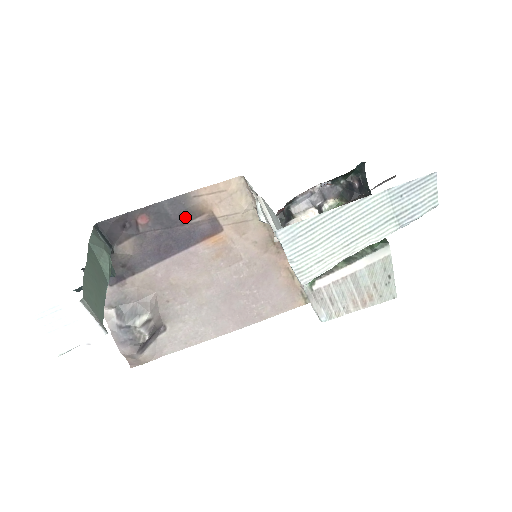
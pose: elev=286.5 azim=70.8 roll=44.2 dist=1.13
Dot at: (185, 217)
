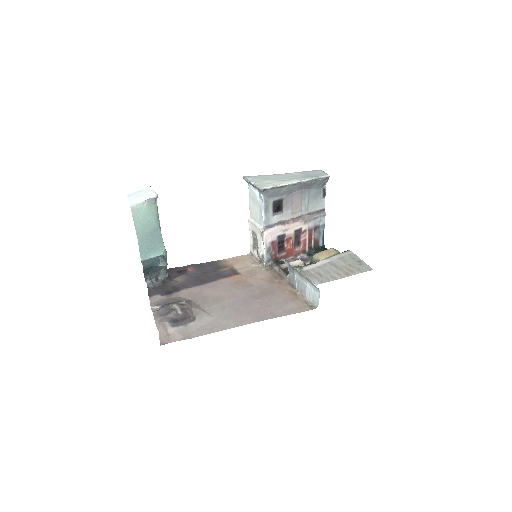
Dot at: (216, 269)
